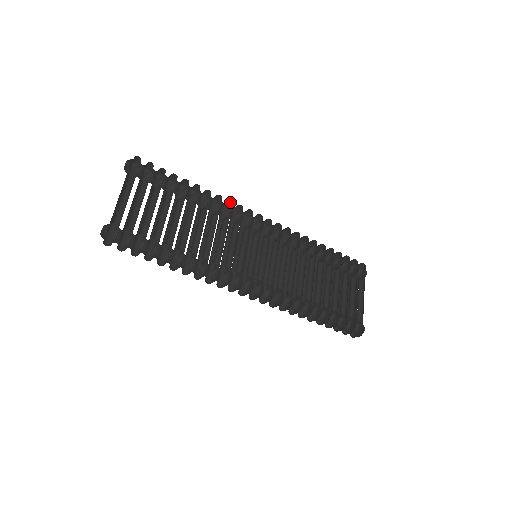
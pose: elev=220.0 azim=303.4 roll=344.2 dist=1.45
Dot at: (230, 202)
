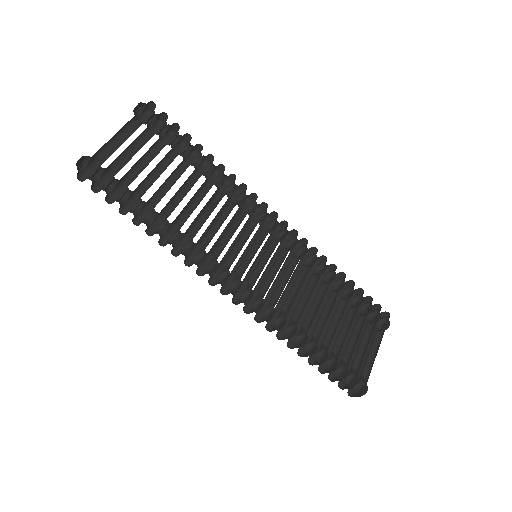
Dot at: (245, 187)
